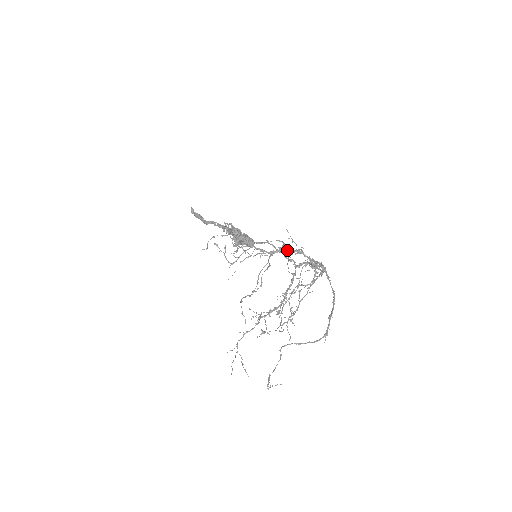
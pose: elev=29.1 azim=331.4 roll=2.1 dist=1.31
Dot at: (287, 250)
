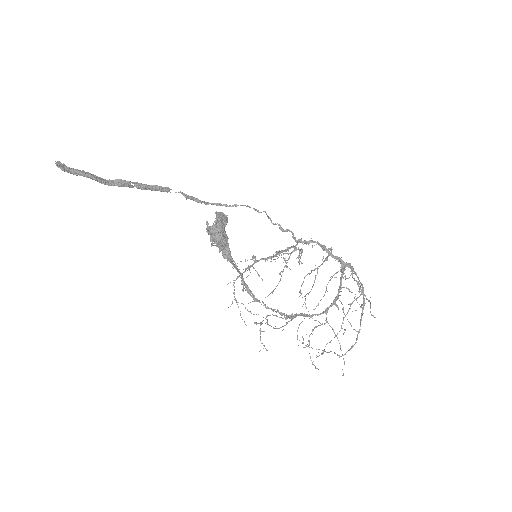
Dot at: (300, 250)
